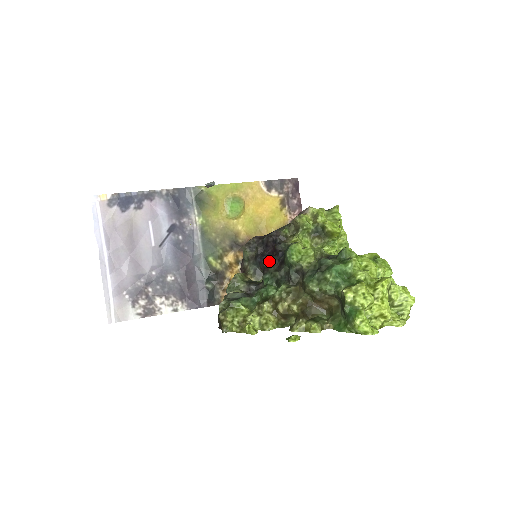
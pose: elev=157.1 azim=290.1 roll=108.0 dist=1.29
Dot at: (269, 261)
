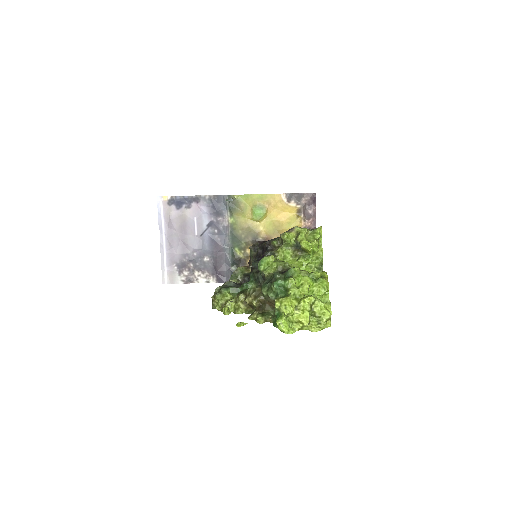
Dot at: (255, 264)
